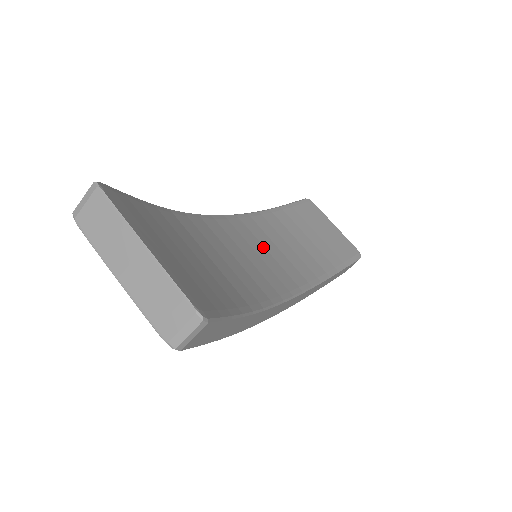
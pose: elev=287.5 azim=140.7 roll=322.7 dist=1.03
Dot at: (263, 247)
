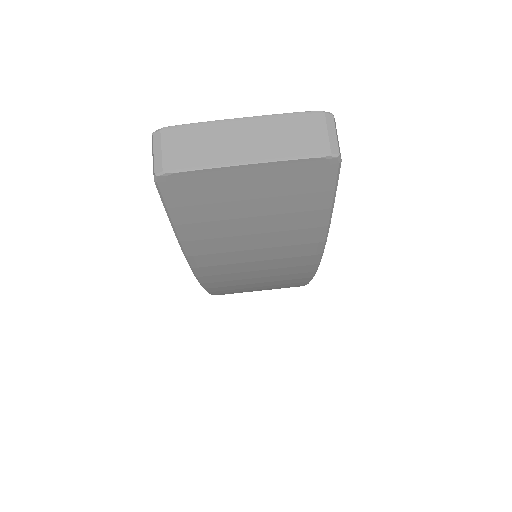
Dot at: occluded
